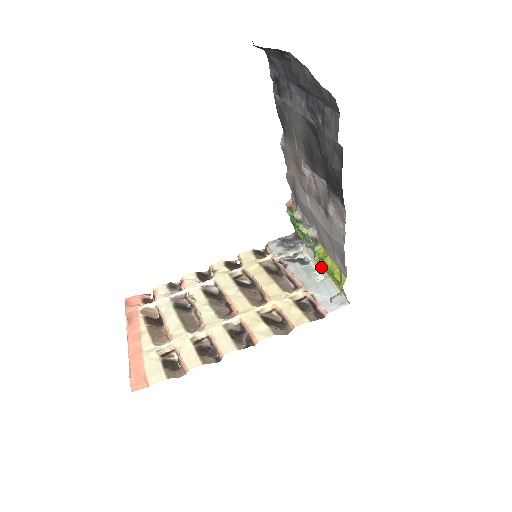
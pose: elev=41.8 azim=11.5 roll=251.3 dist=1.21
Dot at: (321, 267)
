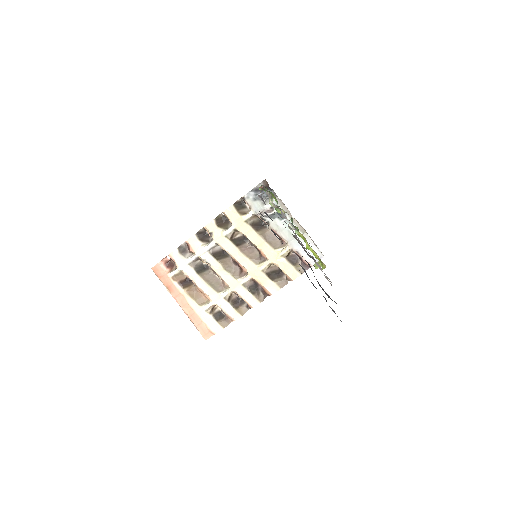
Dot at: occluded
